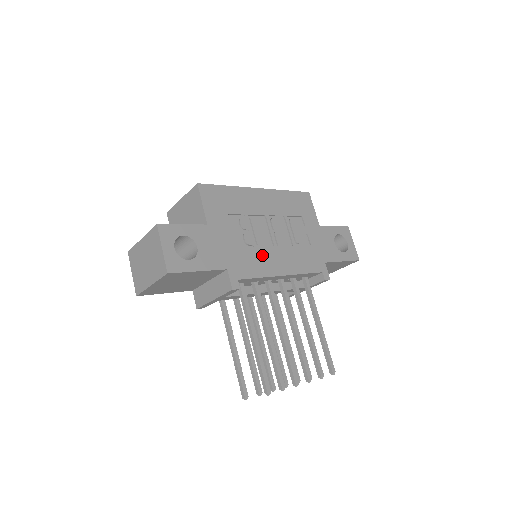
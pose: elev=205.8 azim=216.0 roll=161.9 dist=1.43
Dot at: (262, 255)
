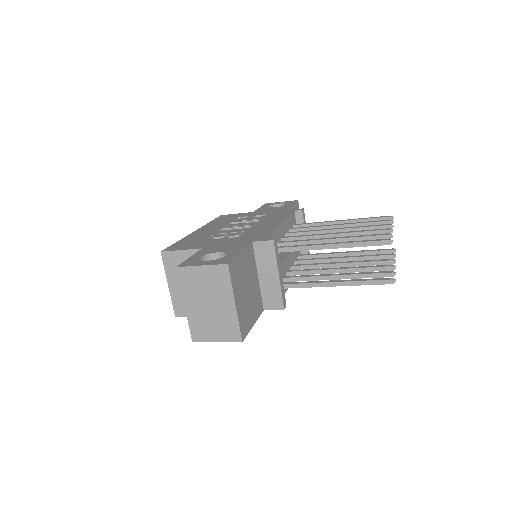
Dot at: (255, 230)
